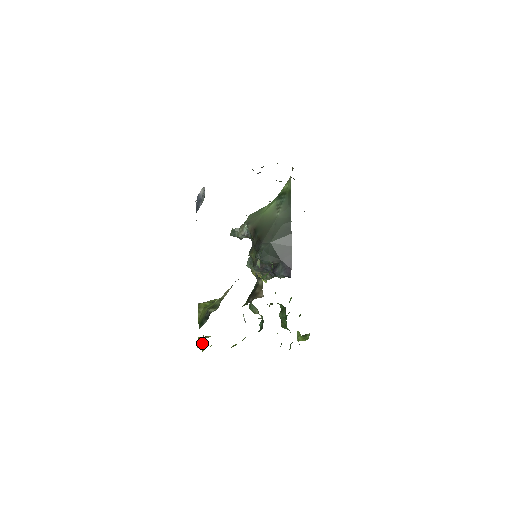
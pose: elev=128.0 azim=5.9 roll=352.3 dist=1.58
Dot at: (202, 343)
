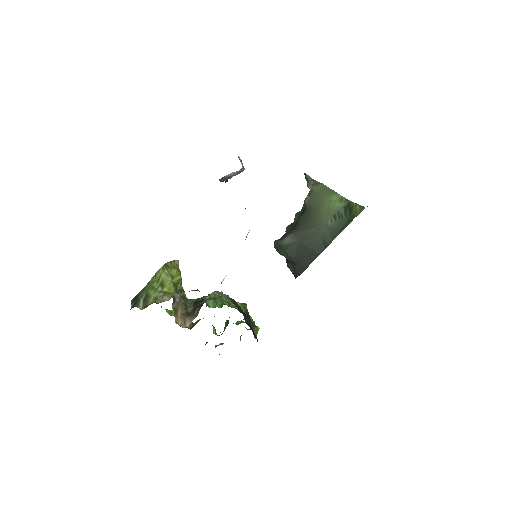
Dot at: occluded
